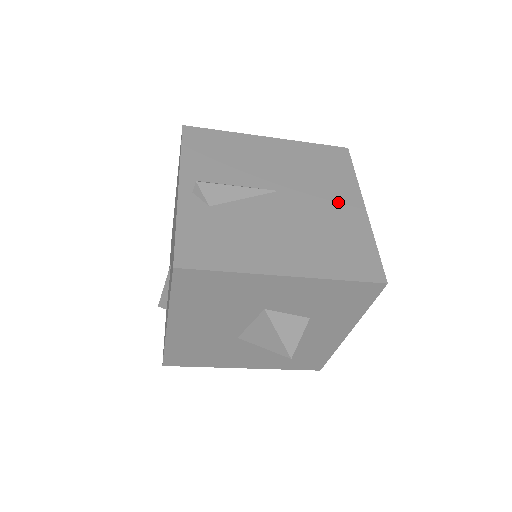
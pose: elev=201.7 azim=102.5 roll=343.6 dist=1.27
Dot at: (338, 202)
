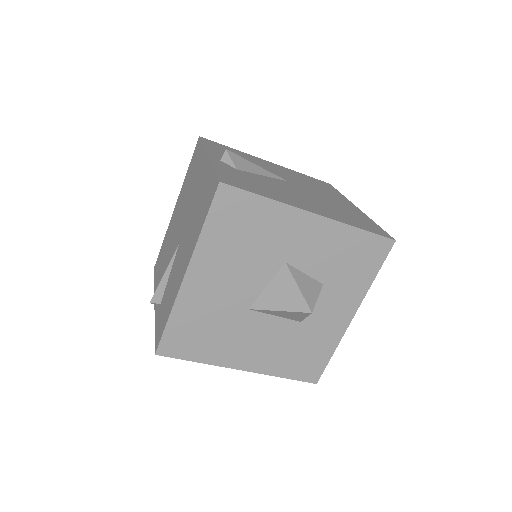
Dot at: (336, 199)
